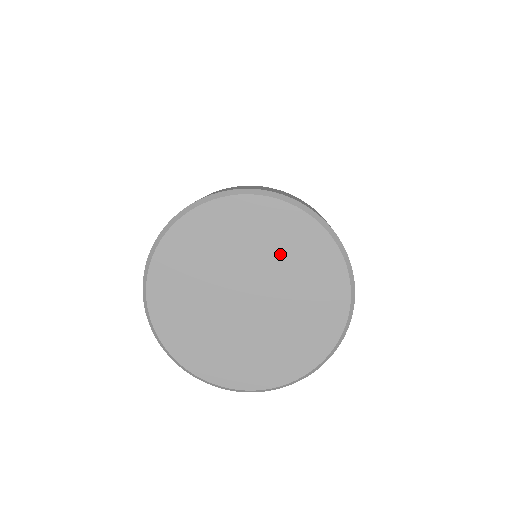
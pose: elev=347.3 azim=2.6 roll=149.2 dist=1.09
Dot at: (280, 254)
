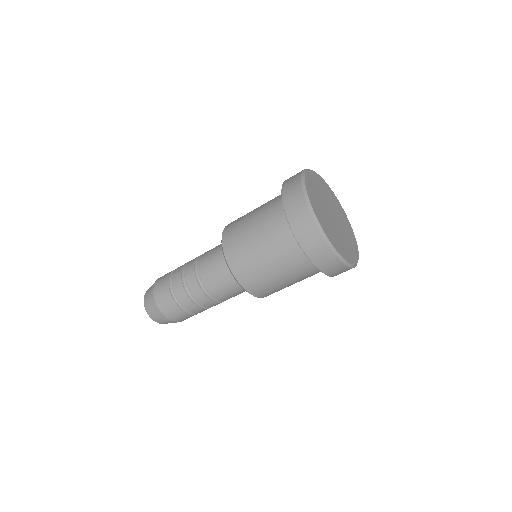
Dot at: (327, 196)
